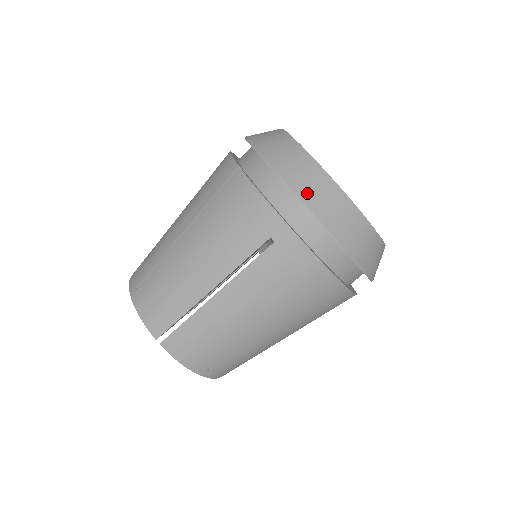
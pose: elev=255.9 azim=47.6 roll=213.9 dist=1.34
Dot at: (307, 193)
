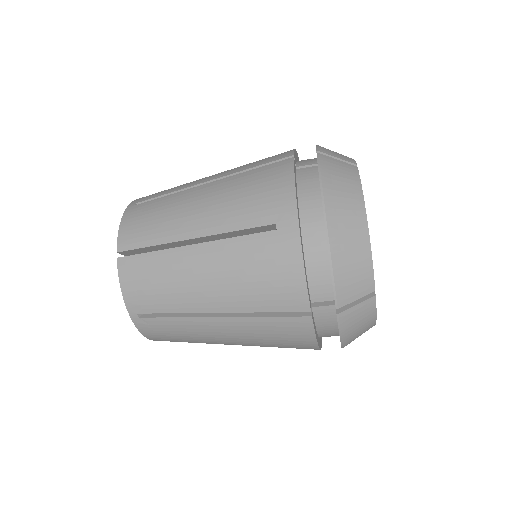
Dot at: (335, 207)
